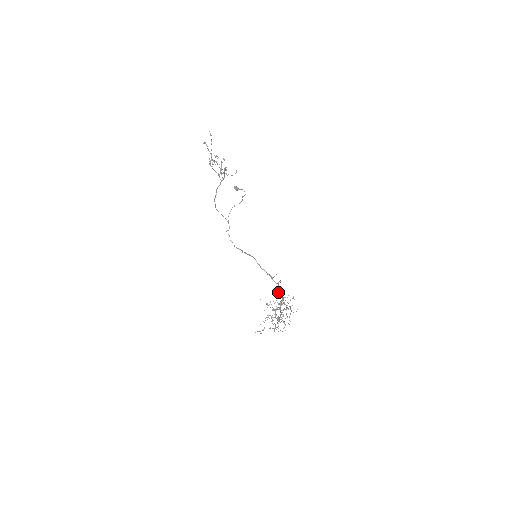
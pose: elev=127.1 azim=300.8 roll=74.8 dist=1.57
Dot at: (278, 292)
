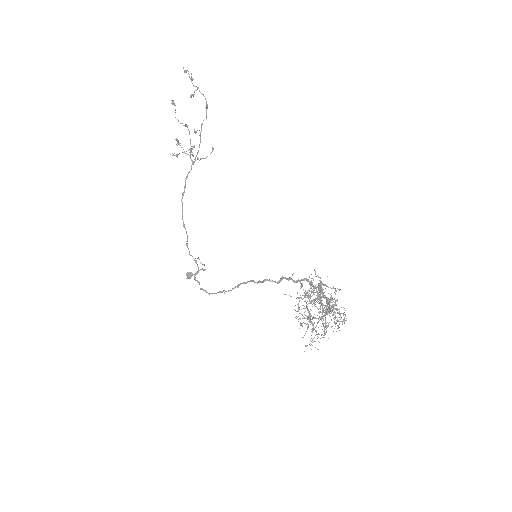
Dot at: occluded
